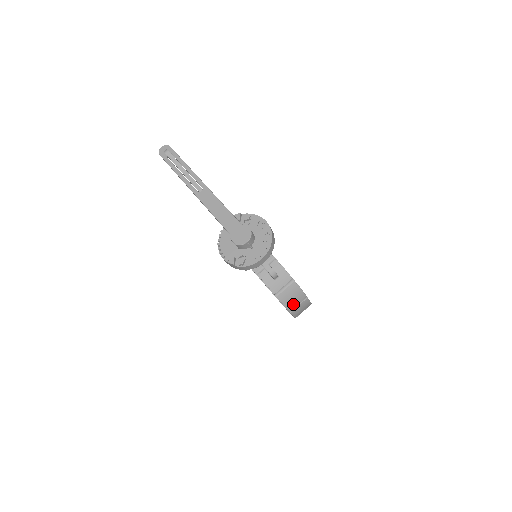
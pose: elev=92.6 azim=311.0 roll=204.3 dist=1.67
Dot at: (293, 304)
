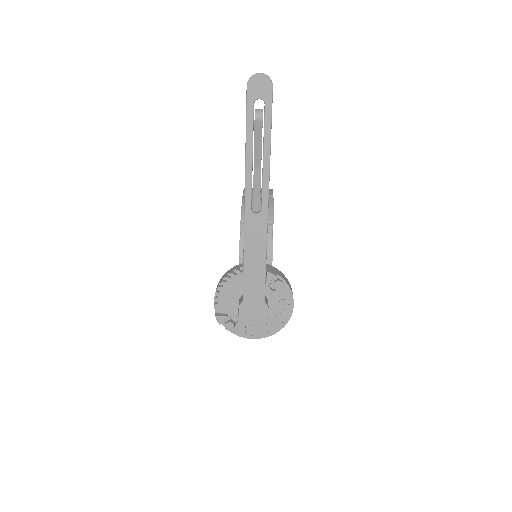
Dot at: occluded
